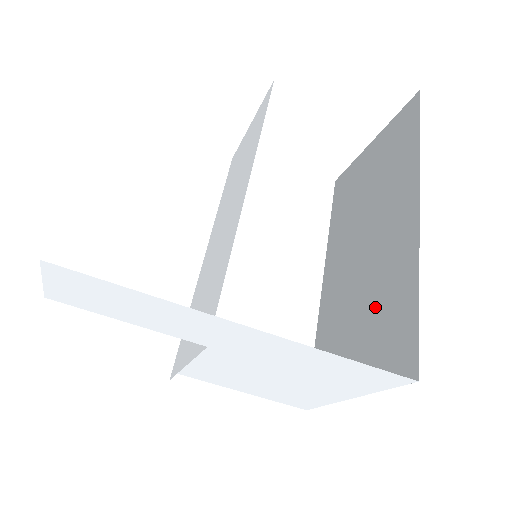
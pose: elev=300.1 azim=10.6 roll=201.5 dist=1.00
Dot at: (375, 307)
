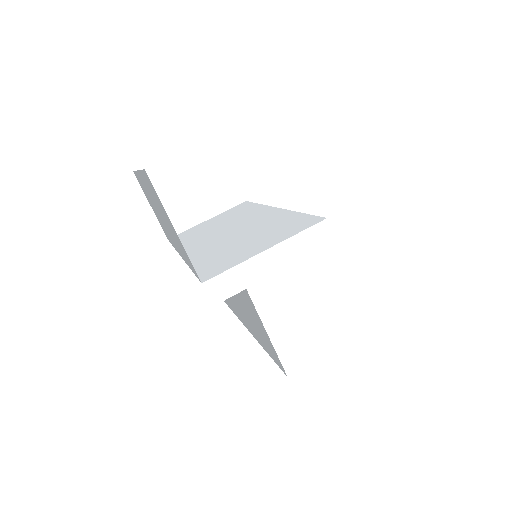
Dot at: occluded
